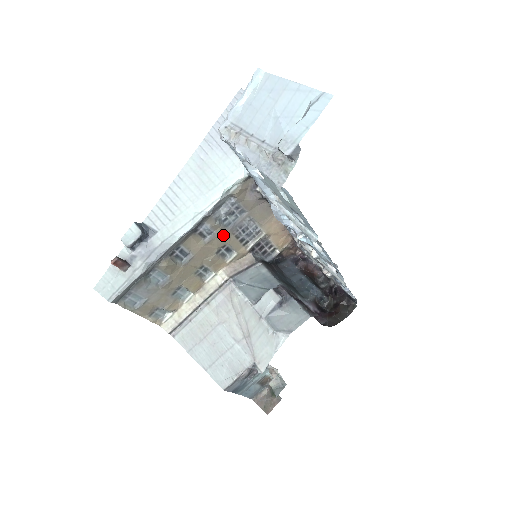
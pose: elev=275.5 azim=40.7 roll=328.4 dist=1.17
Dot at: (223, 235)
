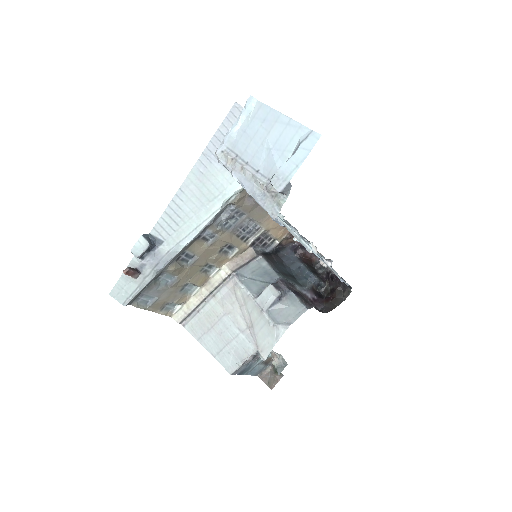
Dot at: (225, 236)
